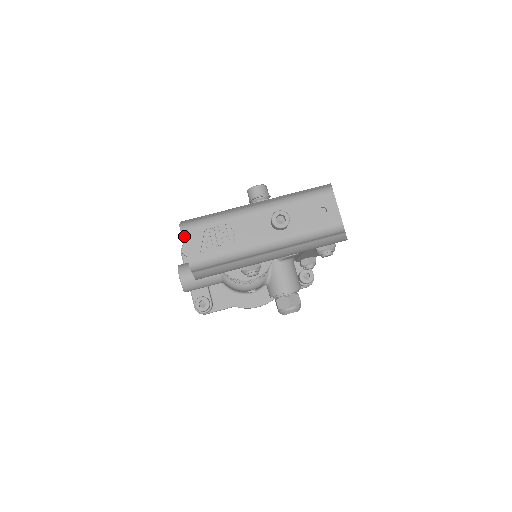
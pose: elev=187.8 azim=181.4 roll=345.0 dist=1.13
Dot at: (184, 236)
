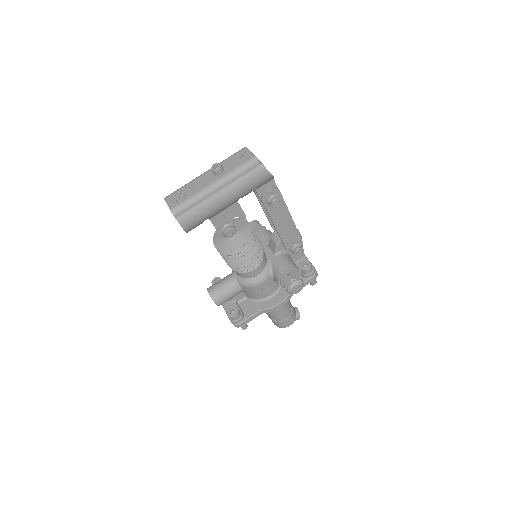
Dot at: (166, 200)
